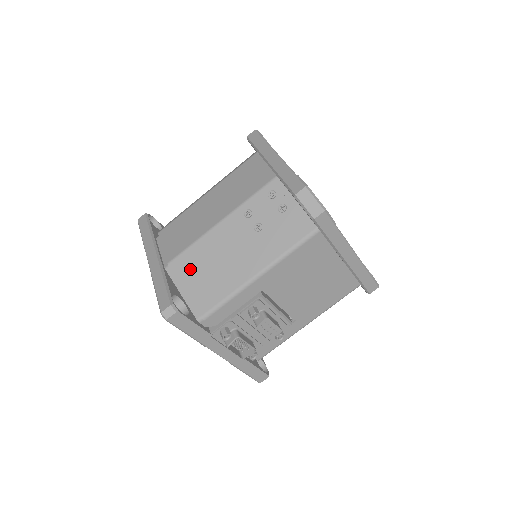
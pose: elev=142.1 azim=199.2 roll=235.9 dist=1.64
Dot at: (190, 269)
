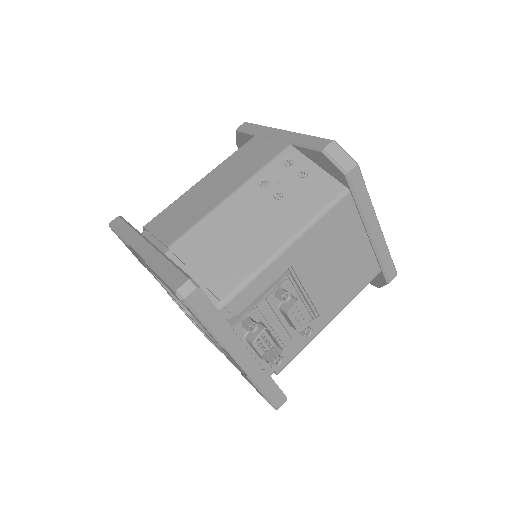
Dot at: (199, 249)
